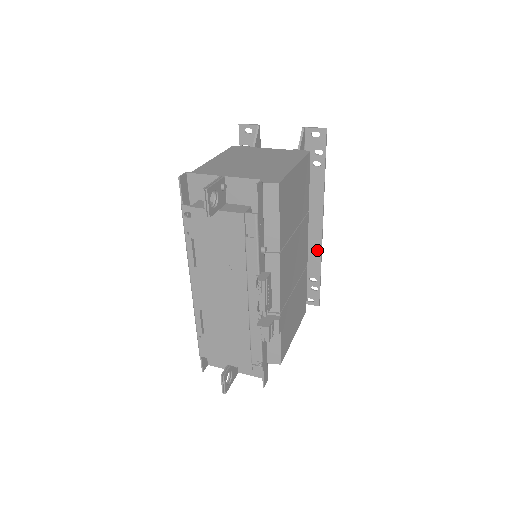
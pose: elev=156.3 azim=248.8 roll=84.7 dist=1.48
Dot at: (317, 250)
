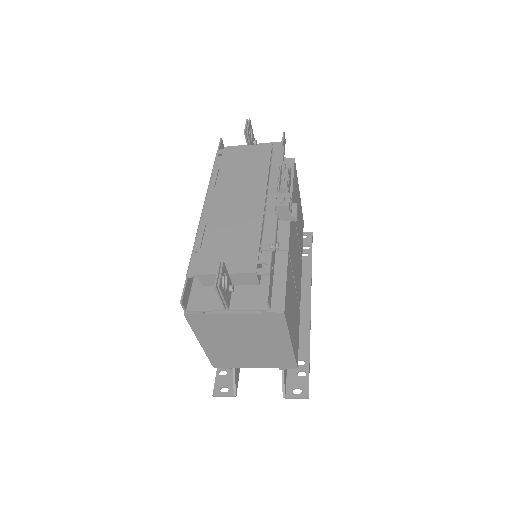
Dot at: (305, 327)
